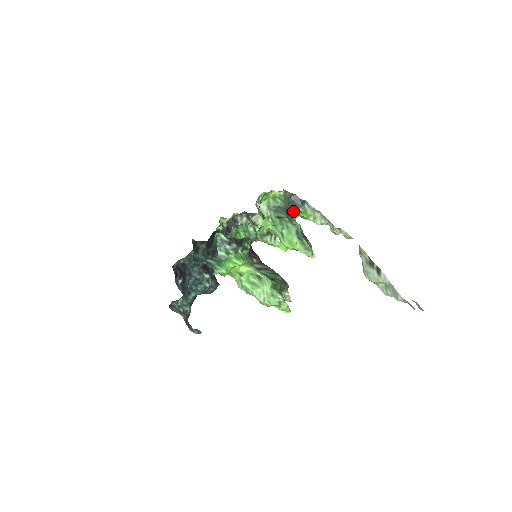
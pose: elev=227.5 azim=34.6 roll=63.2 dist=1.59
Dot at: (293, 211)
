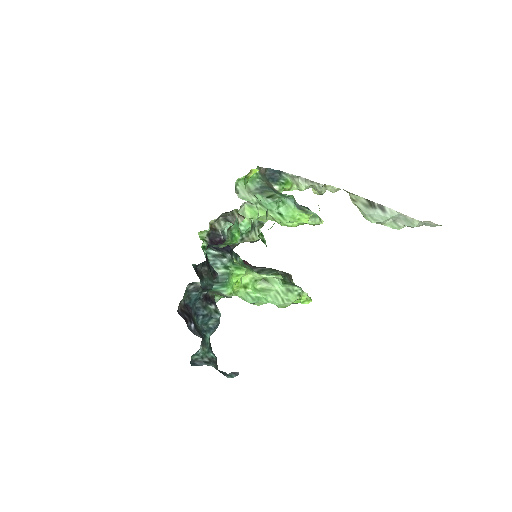
Dot at: (275, 186)
